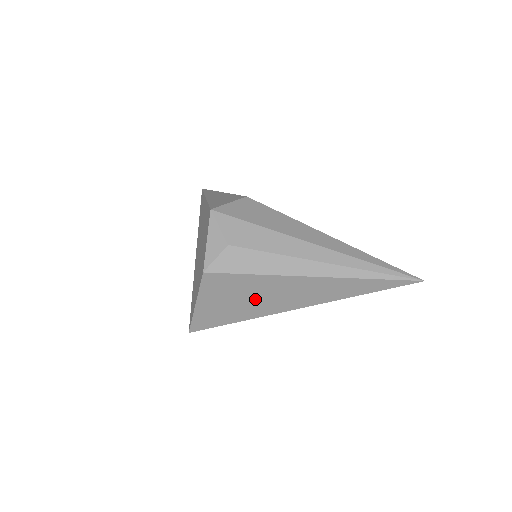
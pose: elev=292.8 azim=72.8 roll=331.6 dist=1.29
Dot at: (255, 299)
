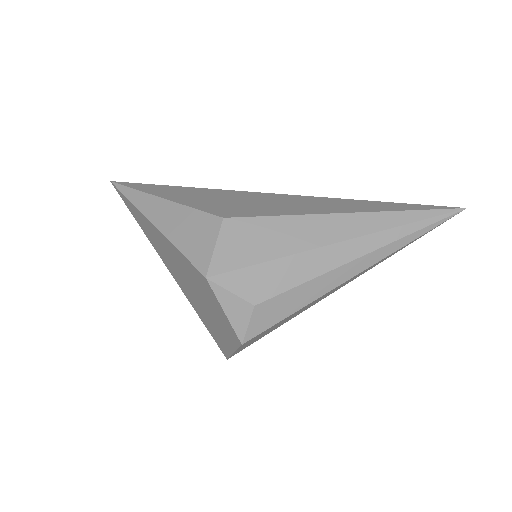
Dot at: occluded
